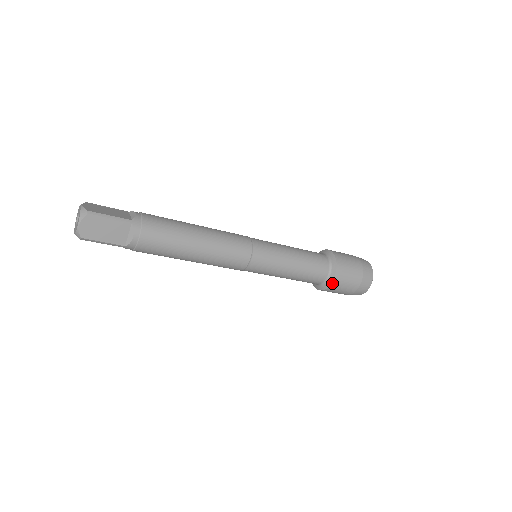
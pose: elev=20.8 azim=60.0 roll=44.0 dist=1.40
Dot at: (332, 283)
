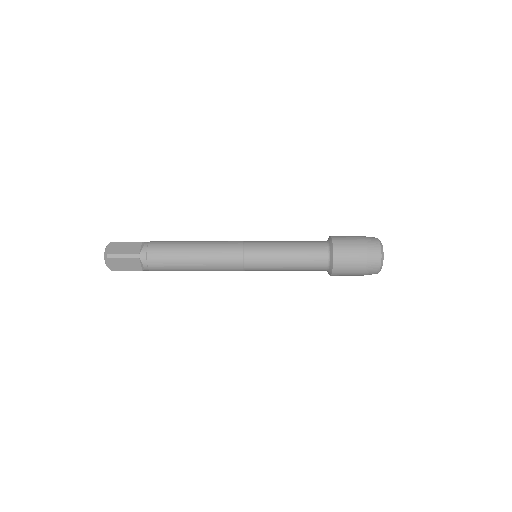
Dot at: (333, 245)
